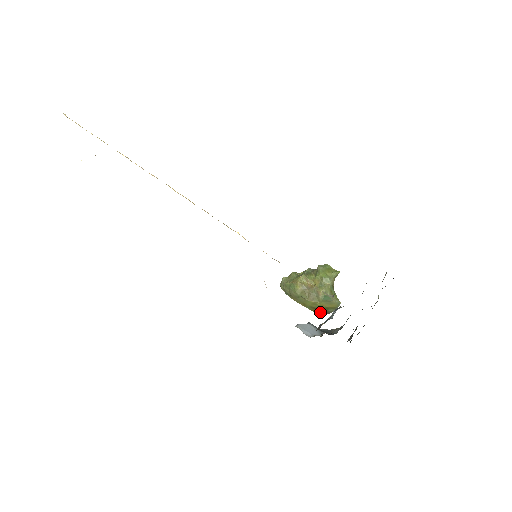
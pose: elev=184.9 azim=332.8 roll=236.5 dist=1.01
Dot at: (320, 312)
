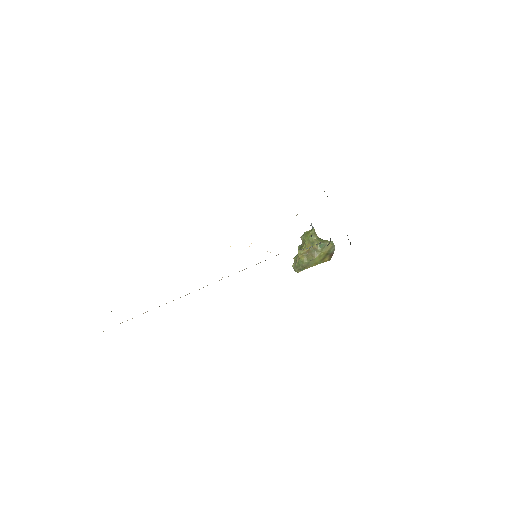
Dot at: (329, 258)
